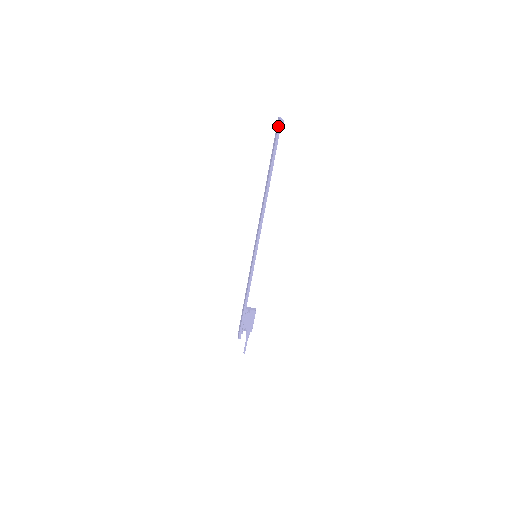
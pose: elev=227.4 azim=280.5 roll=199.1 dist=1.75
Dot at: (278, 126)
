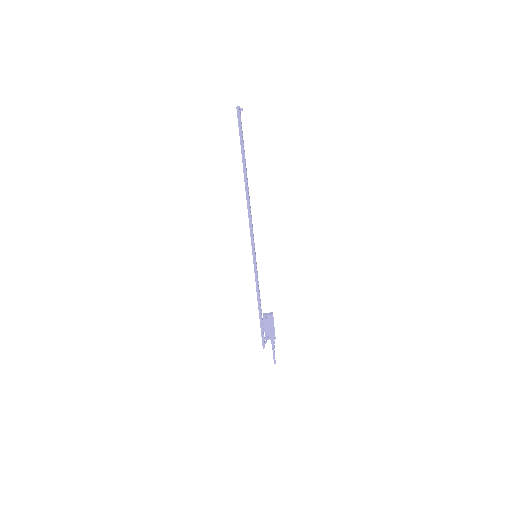
Dot at: (237, 115)
